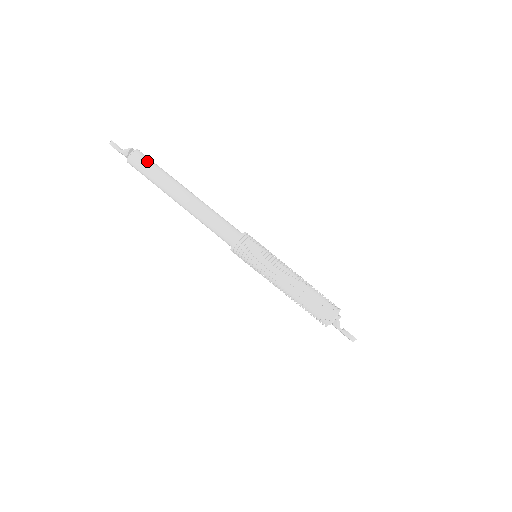
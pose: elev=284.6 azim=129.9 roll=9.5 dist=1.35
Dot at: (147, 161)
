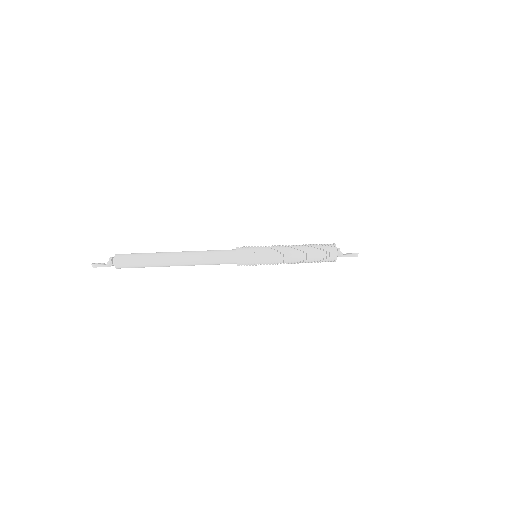
Dot at: (130, 257)
